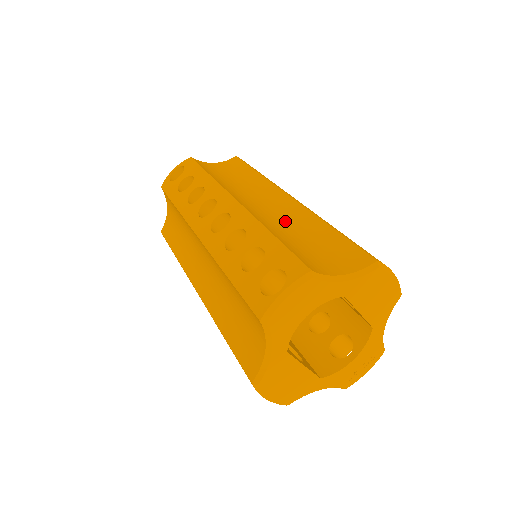
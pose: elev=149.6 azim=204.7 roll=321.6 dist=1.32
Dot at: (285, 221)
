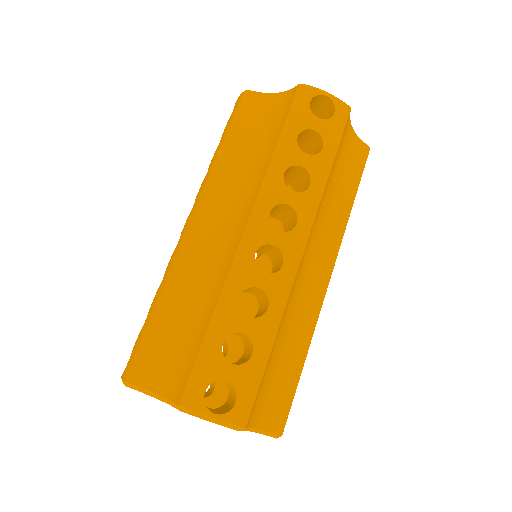
Dot at: (297, 311)
